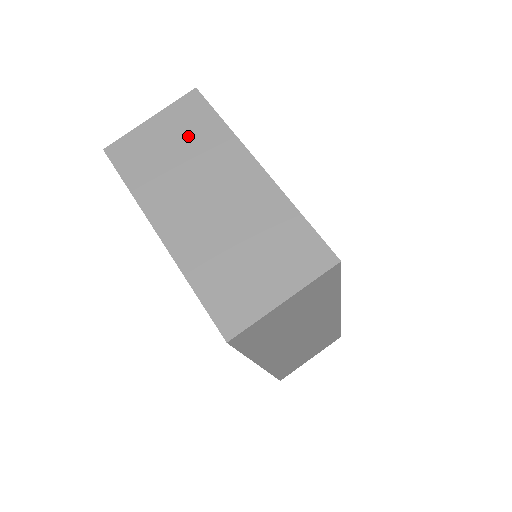
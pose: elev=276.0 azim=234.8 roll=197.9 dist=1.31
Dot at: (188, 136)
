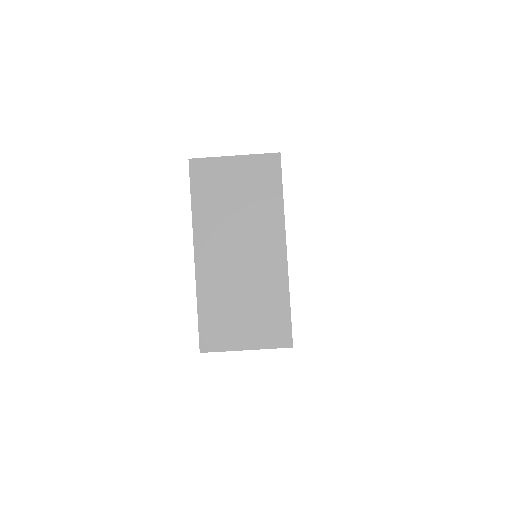
Dot at: (253, 192)
